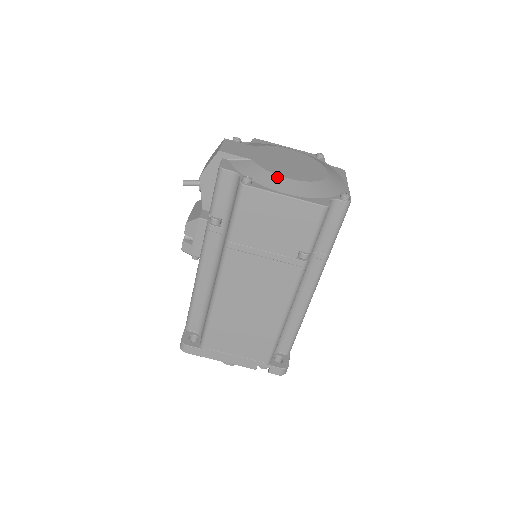
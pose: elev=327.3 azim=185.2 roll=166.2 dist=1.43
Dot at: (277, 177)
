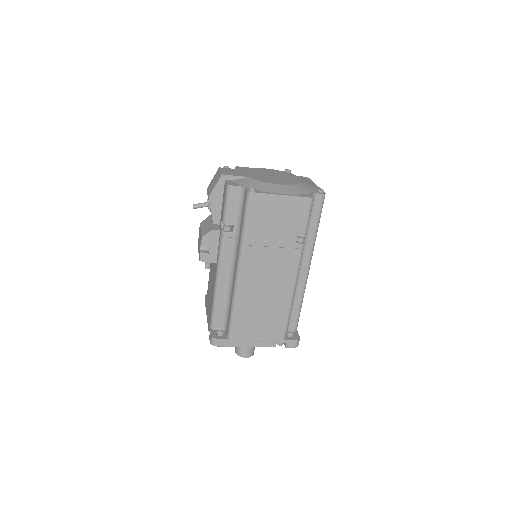
Dot at: (271, 185)
